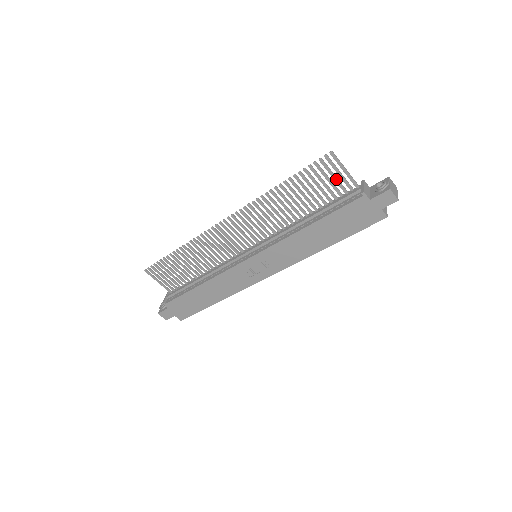
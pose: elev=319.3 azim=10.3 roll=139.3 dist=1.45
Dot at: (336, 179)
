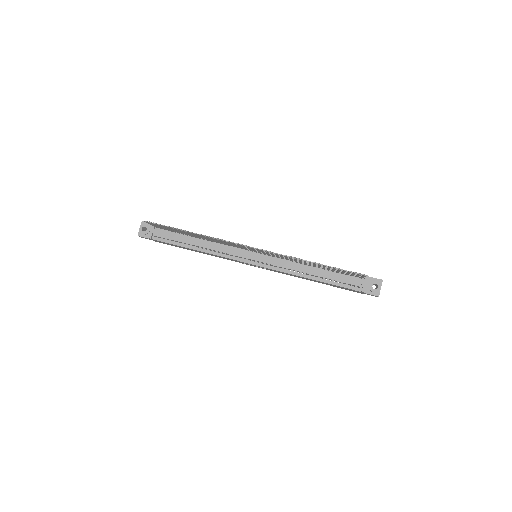
Dot at: (353, 275)
